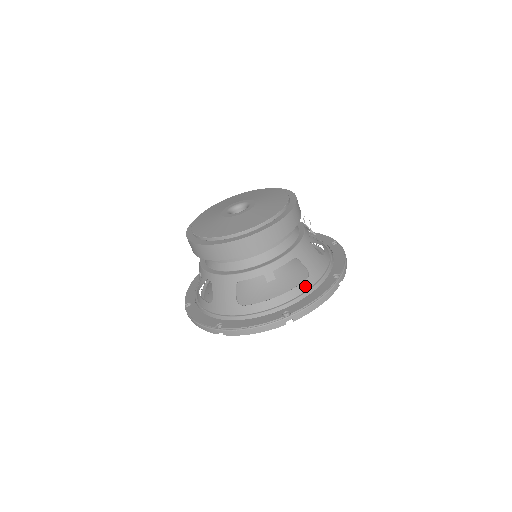
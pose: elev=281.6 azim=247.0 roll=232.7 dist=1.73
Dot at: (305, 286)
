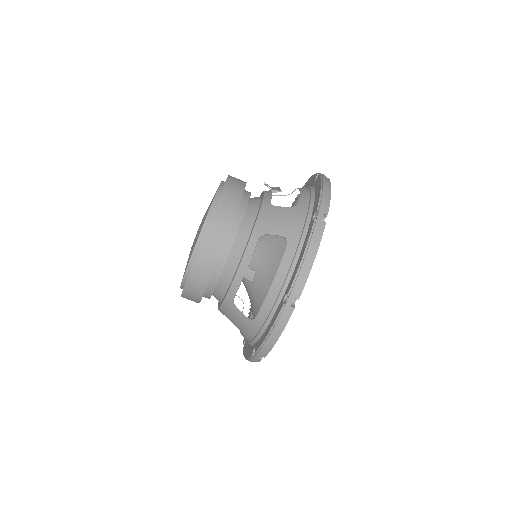
Dot at: (289, 254)
